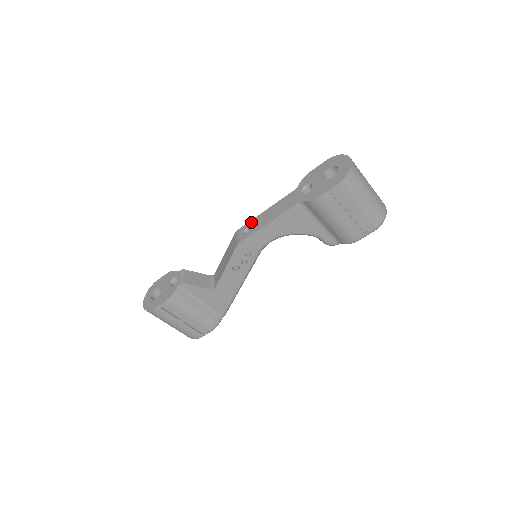
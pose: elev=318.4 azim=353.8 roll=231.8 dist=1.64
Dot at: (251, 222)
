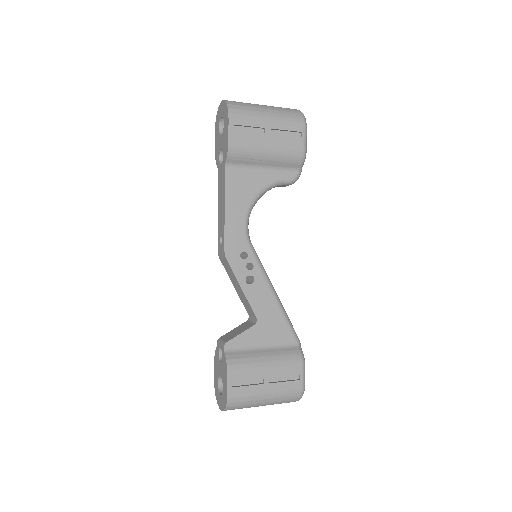
Dot at: (218, 232)
